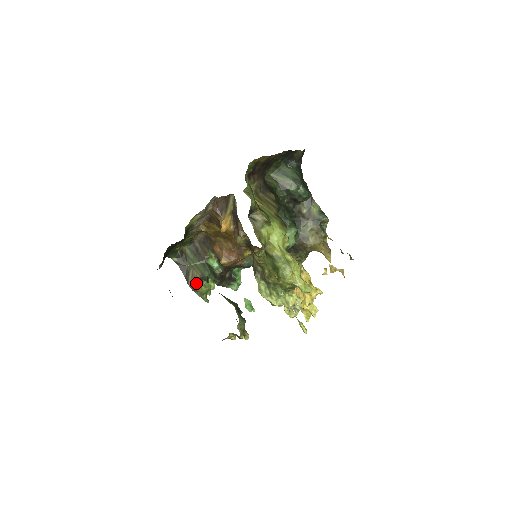
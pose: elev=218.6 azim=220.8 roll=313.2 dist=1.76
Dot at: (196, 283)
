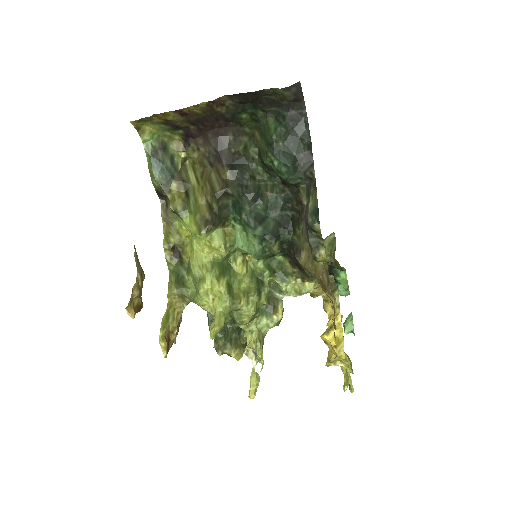
Dot at: occluded
